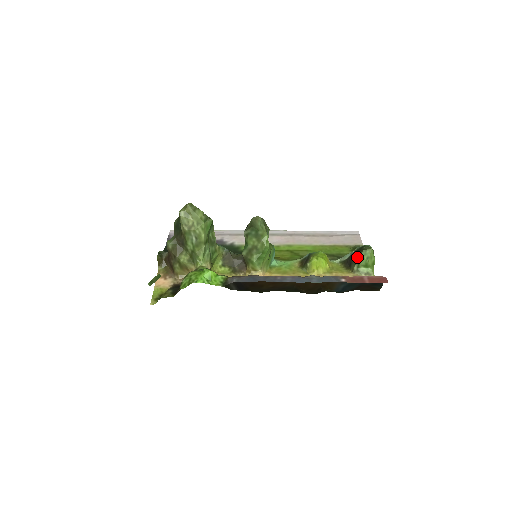
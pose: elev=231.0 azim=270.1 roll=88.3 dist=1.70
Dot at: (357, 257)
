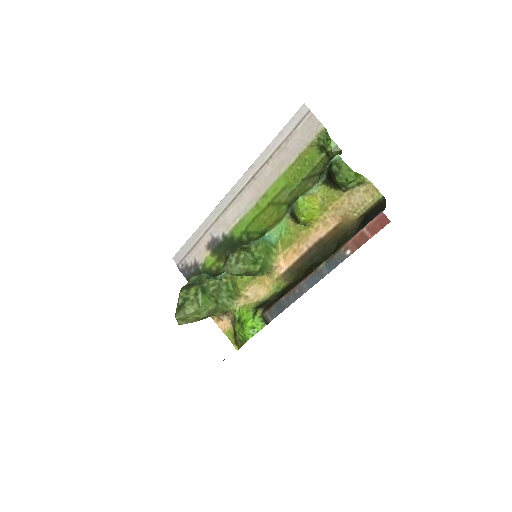
Dot at: occluded
